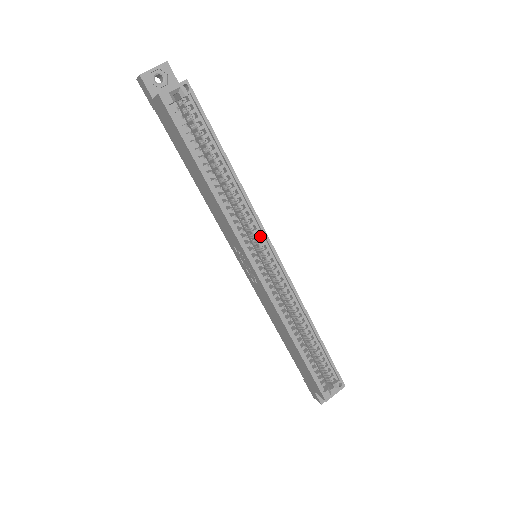
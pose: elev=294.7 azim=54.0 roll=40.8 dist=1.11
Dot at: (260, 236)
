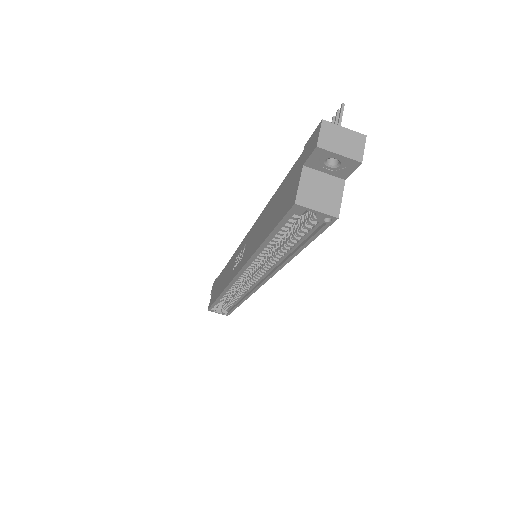
Dot at: (263, 275)
